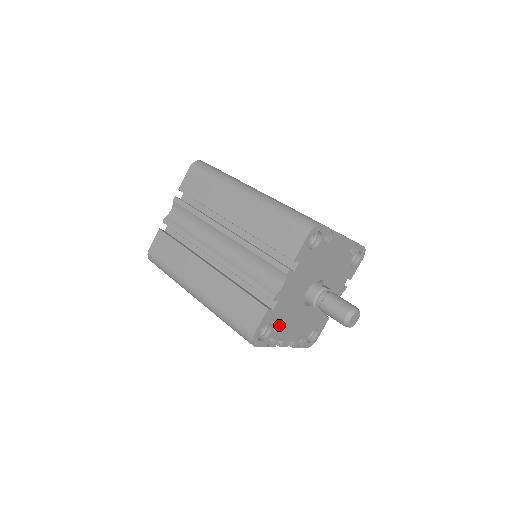
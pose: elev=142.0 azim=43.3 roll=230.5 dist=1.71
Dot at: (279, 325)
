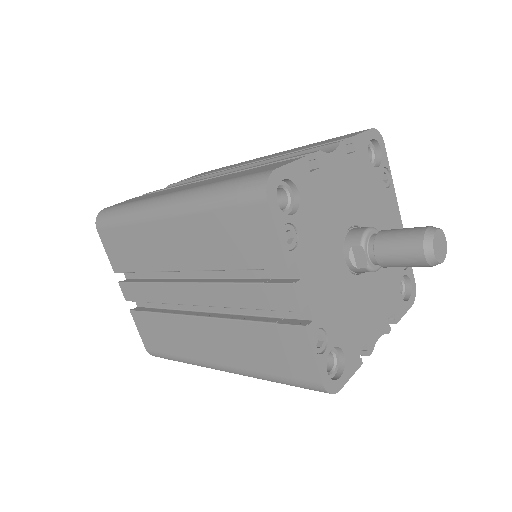
Dot at: (307, 224)
